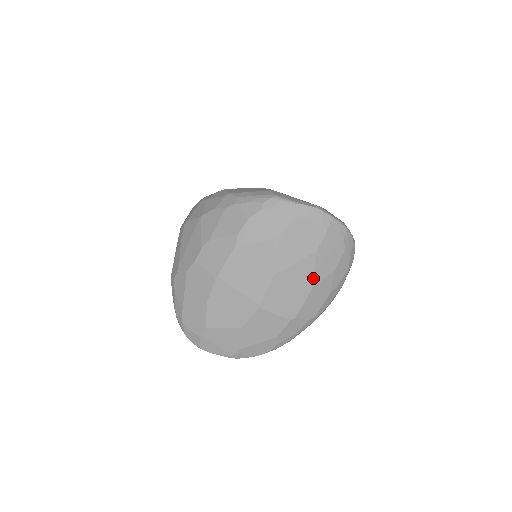
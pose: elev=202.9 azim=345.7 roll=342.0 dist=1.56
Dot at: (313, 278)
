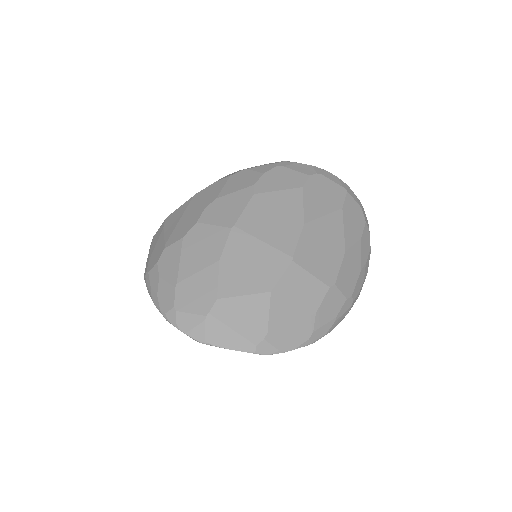
Dot at: (344, 238)
